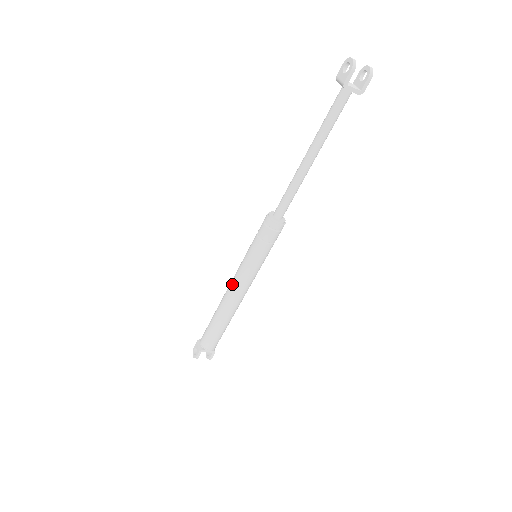
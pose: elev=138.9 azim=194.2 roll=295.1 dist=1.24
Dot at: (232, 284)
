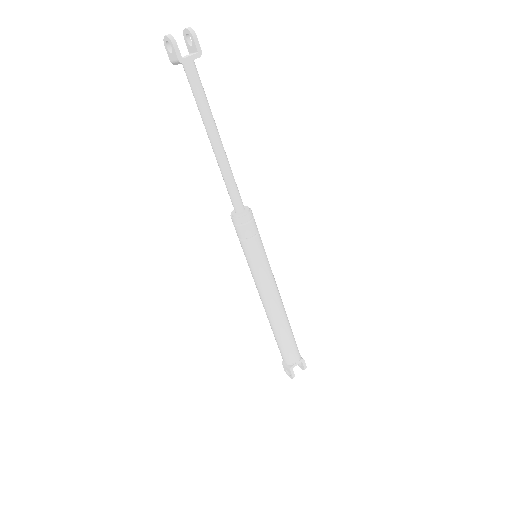
Dot at: (260, 295)
